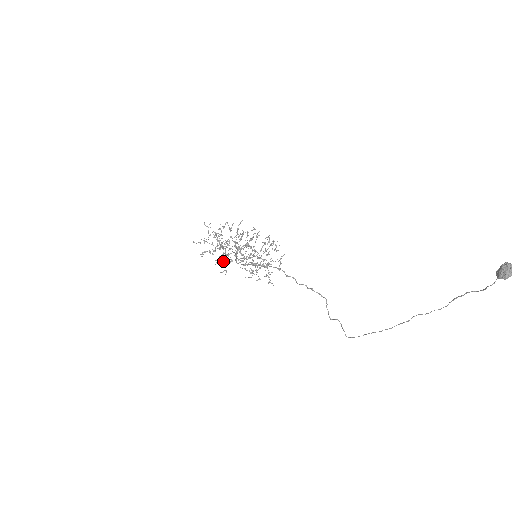
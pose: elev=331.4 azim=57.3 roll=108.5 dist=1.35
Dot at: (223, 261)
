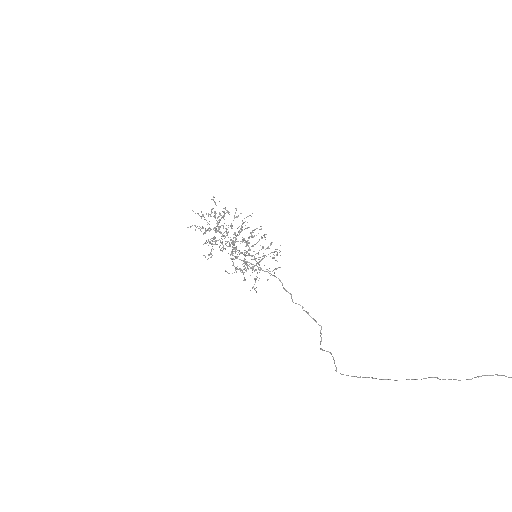
Dot at: occluded
